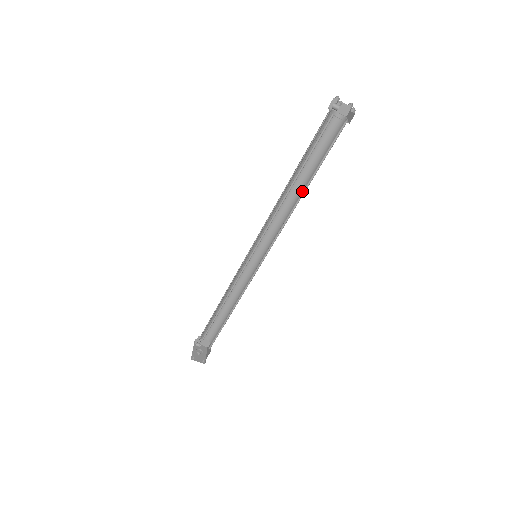
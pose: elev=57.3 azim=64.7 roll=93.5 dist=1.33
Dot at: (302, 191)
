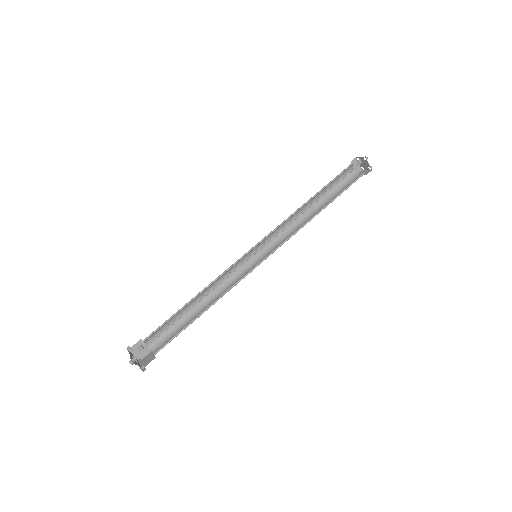
Dot at: (314, 213)
